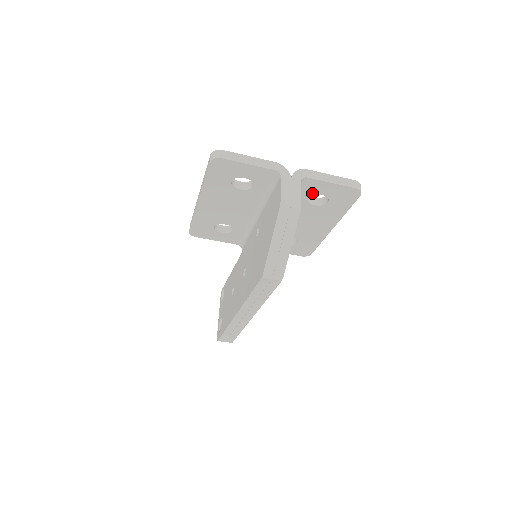
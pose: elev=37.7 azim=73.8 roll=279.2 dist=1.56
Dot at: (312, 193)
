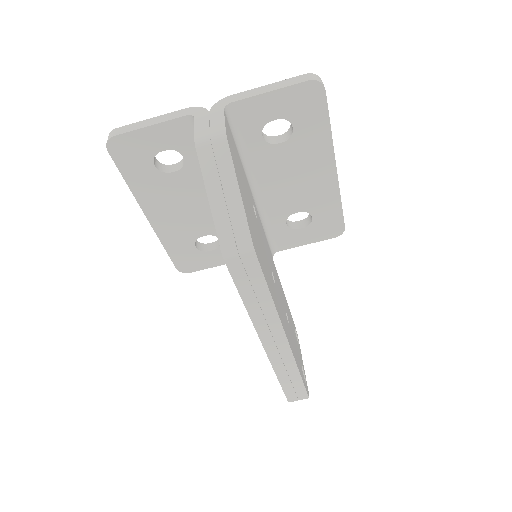
Dot at: (260, 125)
